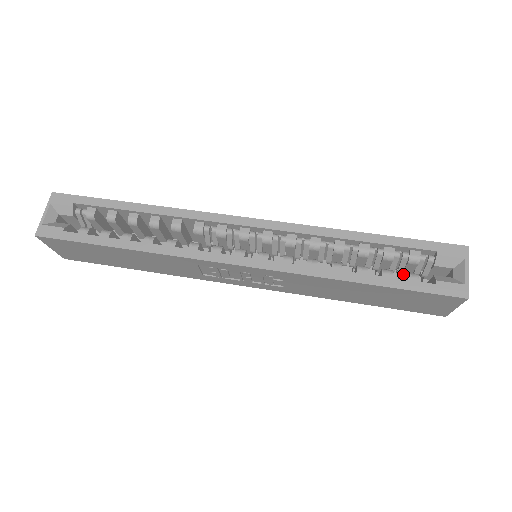
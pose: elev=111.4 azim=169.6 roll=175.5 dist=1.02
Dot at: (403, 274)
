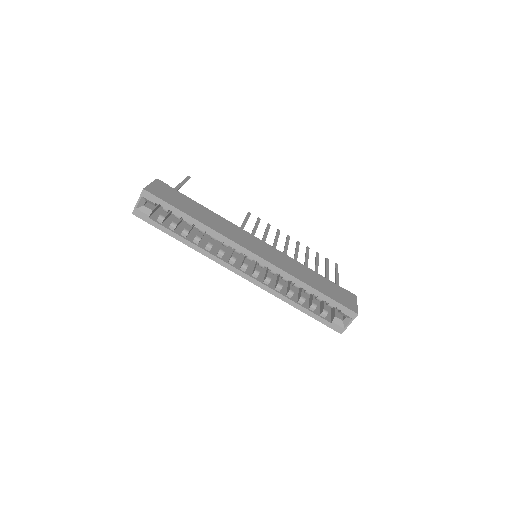
Dot at: occluded
